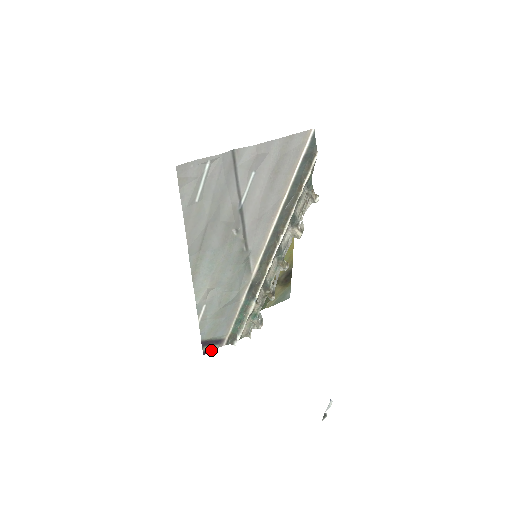
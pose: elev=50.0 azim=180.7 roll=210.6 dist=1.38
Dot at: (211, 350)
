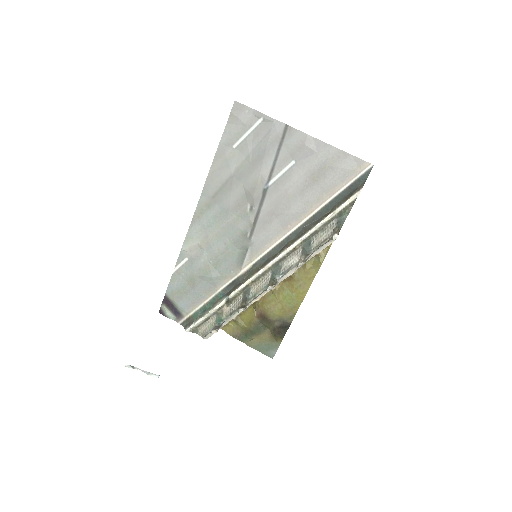
Dot at: (167, 315)
